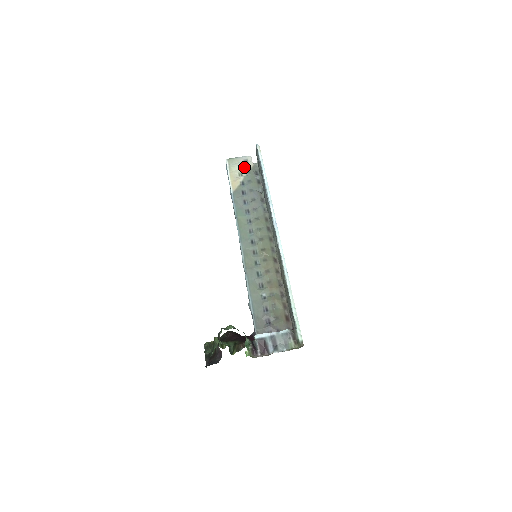
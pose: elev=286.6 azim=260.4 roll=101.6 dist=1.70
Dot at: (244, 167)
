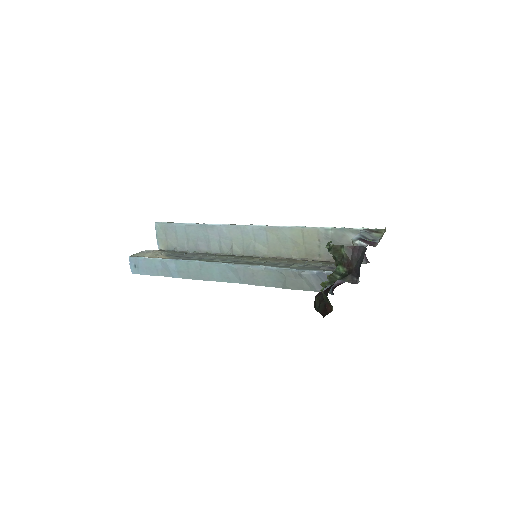
Dot at: (153, 253)
